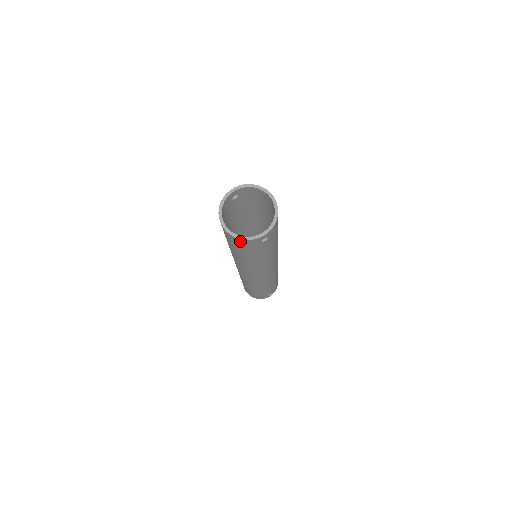
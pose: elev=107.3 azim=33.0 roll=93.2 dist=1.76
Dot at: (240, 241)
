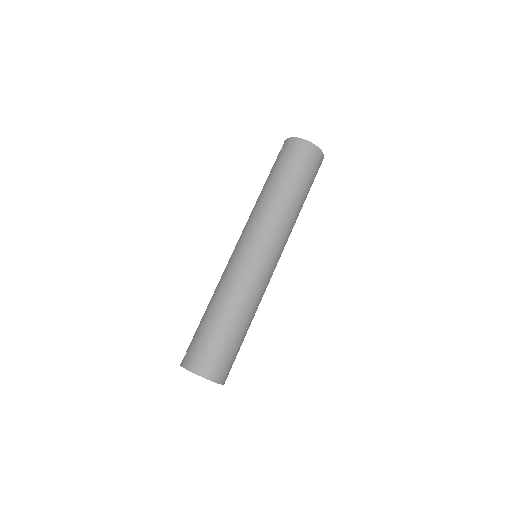
Dot at: occluded
